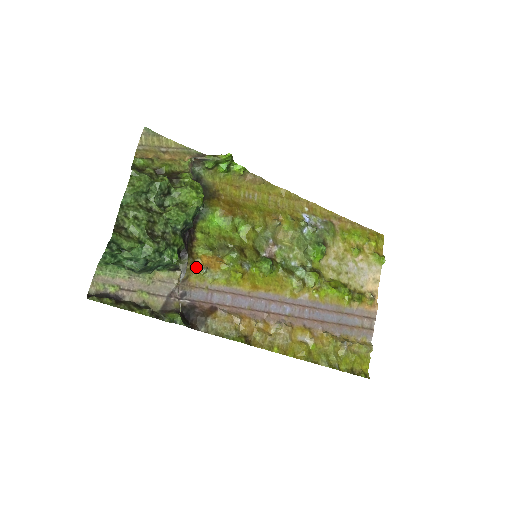
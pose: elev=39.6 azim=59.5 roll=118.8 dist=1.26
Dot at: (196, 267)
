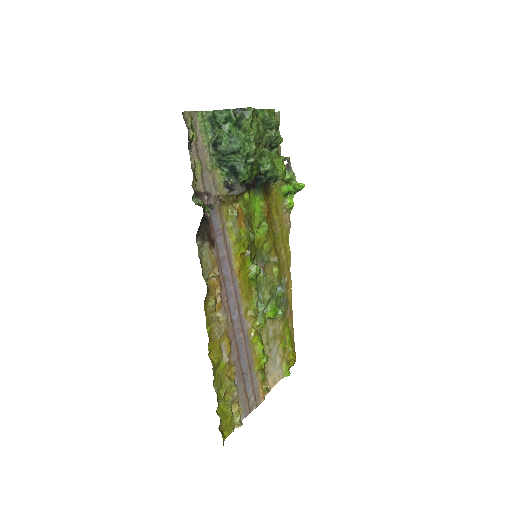
Dot at: (232, 206)
